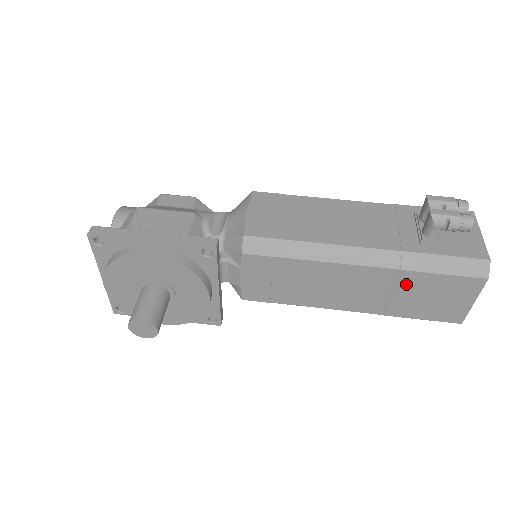
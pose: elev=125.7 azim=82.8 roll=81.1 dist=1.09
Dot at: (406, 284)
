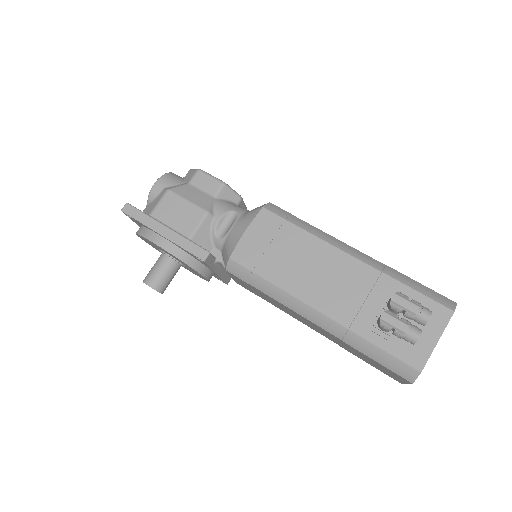
Dot at: (350, 347)
